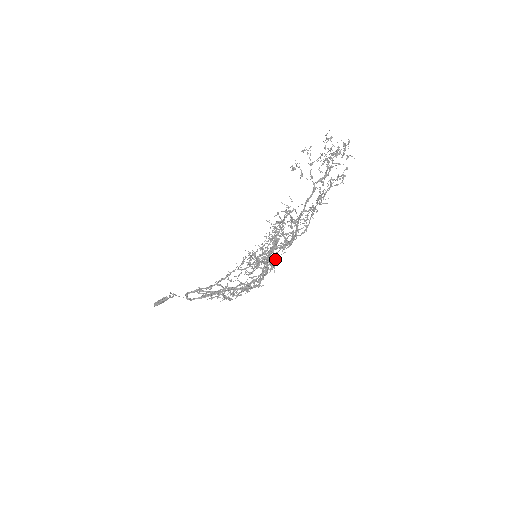
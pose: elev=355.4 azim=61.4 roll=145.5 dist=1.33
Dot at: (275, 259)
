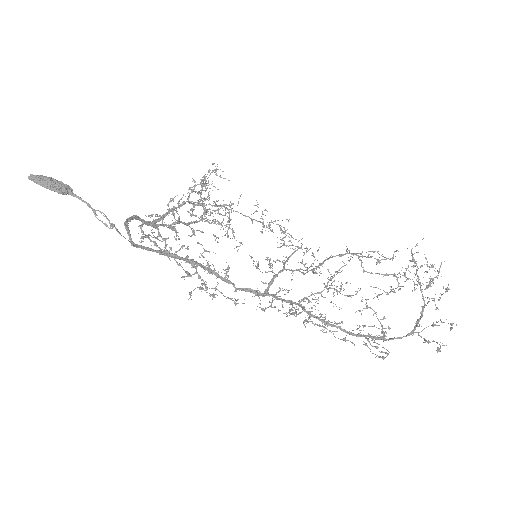
Dot at: occluded
